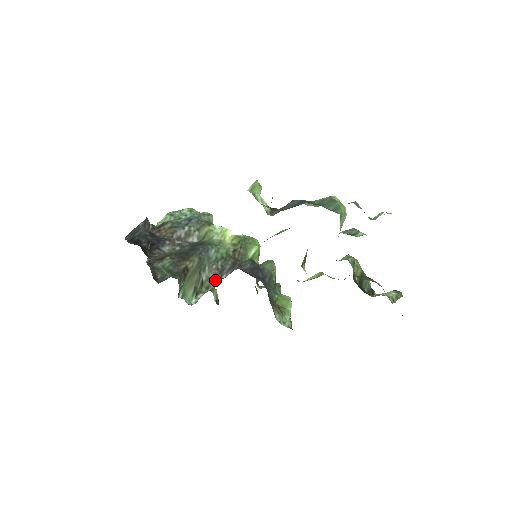
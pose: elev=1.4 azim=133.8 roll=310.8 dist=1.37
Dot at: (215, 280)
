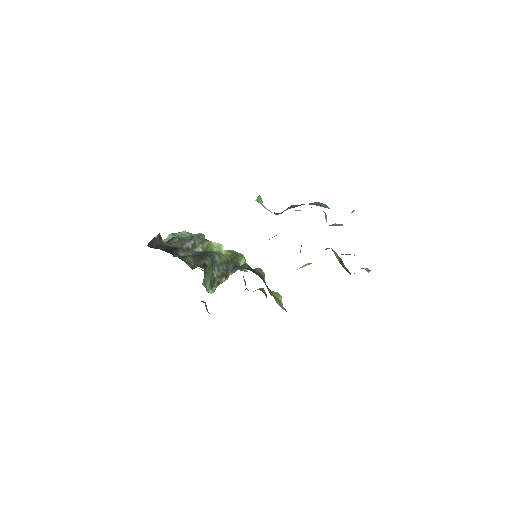
Dot at: (223, 277)
